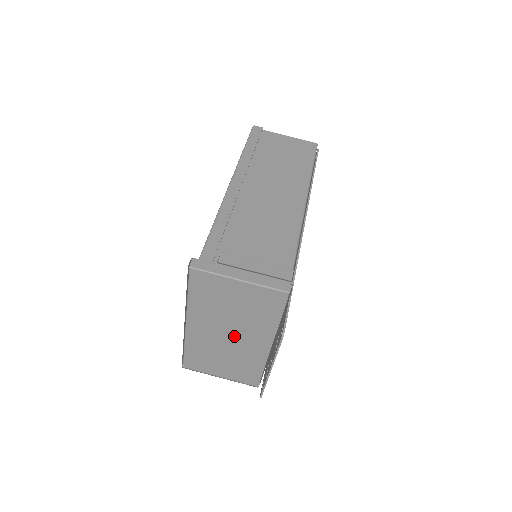
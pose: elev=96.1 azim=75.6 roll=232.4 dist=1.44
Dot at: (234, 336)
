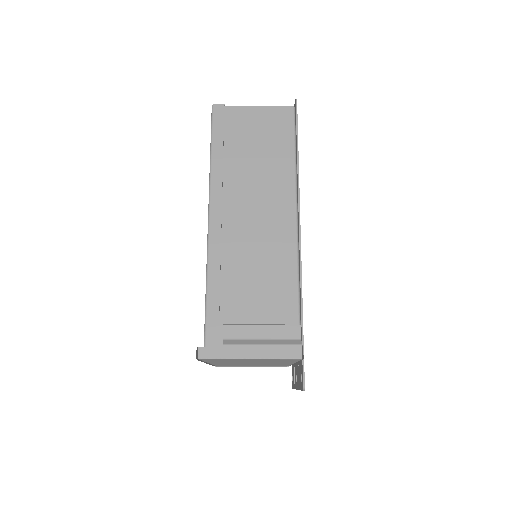
Dot at: (256, 363)
